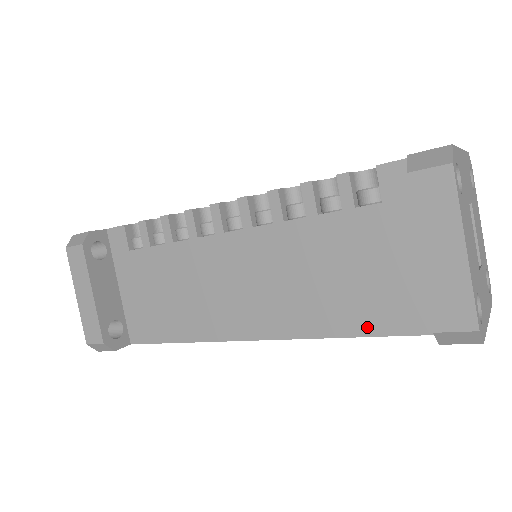
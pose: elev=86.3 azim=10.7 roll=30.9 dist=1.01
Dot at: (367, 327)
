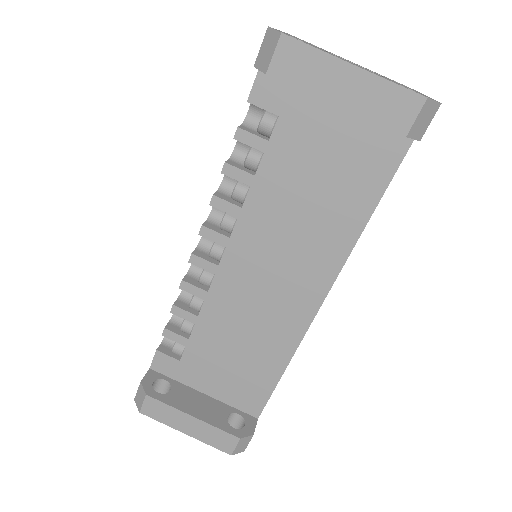
Dot at: (371, 196)
